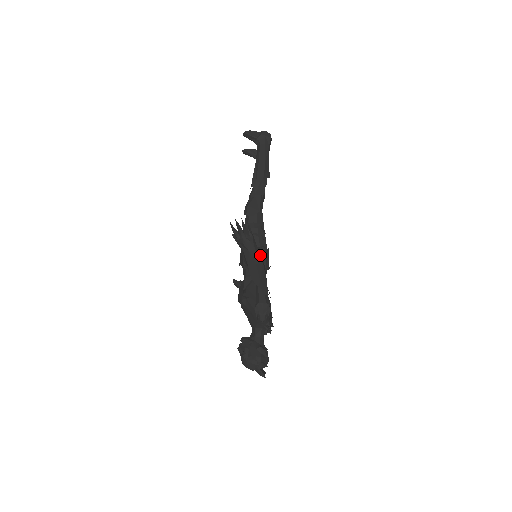
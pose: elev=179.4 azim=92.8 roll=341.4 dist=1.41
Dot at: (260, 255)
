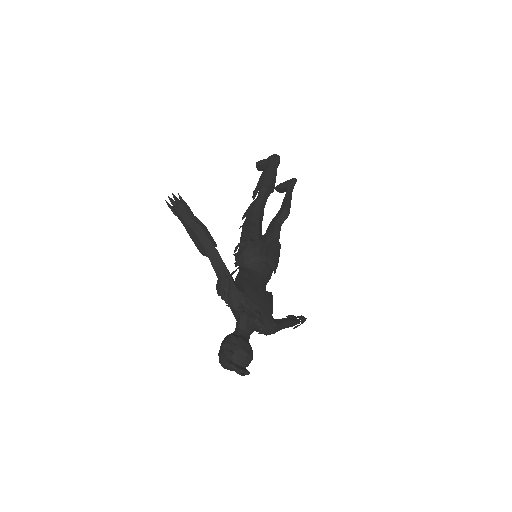
Dot at: (199, 222)
